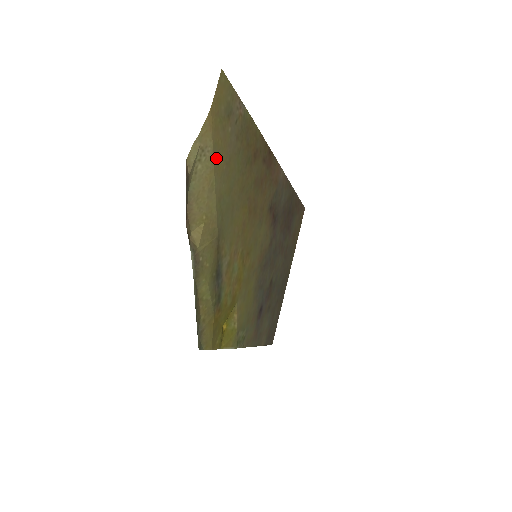
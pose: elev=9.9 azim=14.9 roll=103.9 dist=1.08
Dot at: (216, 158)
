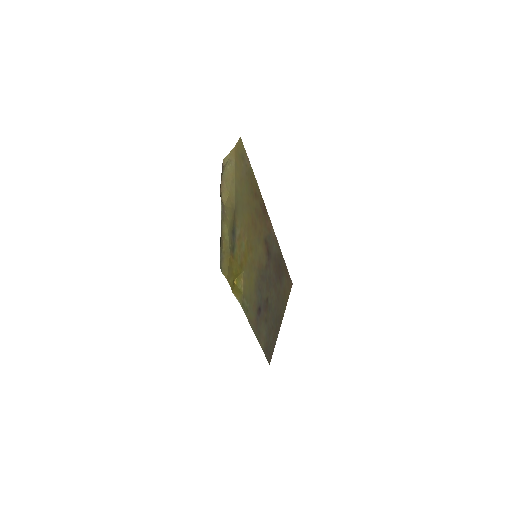
Dot at: (236, 170)
